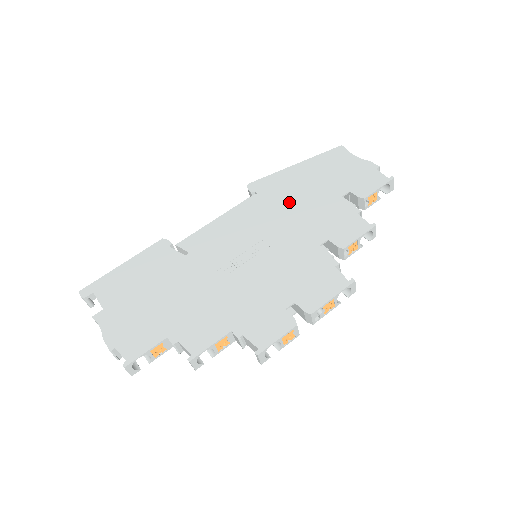
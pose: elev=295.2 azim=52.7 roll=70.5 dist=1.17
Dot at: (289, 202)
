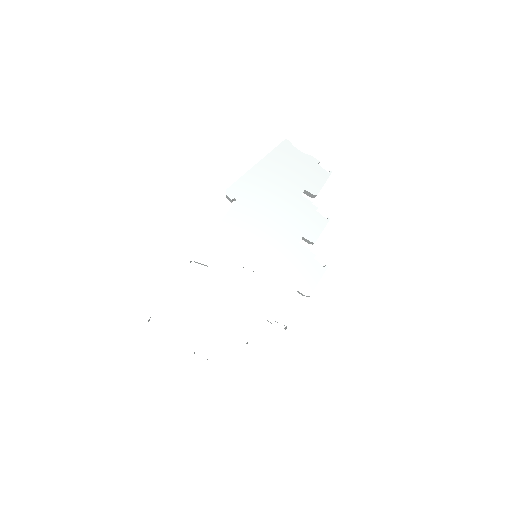
Dot at: (265, 206)
